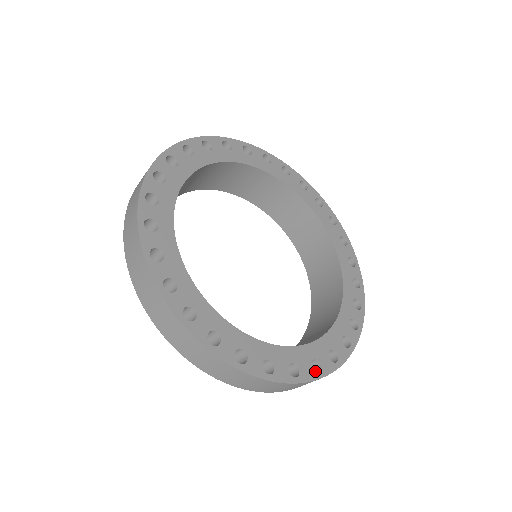
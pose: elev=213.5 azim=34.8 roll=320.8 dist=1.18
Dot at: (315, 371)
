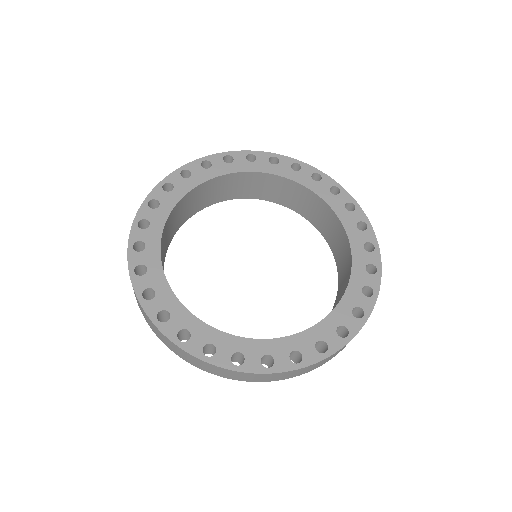
Dot at: occluded
